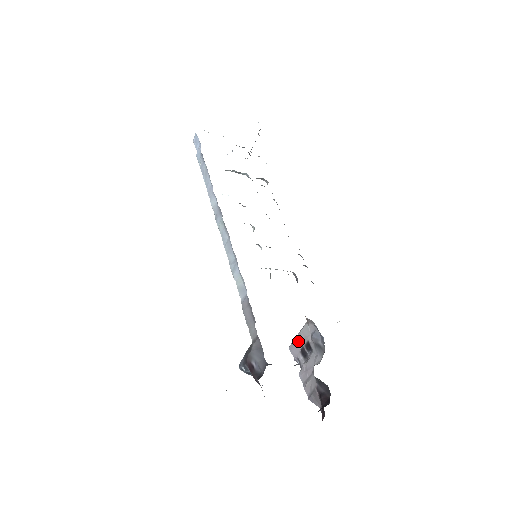
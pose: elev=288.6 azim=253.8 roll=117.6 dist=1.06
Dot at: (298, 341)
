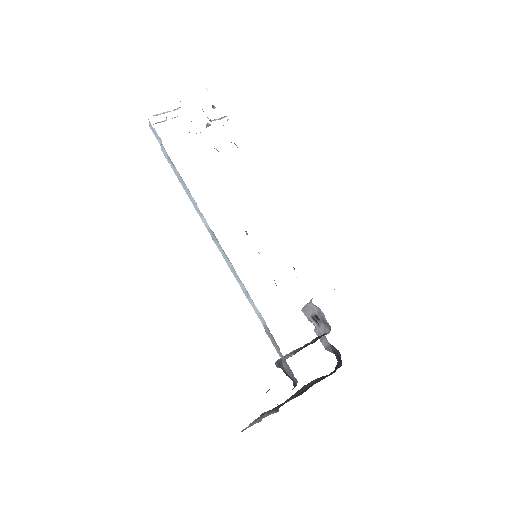
Dot at: (308, 311)
